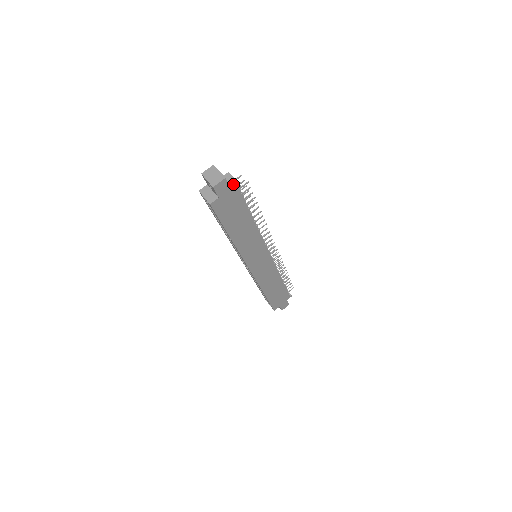
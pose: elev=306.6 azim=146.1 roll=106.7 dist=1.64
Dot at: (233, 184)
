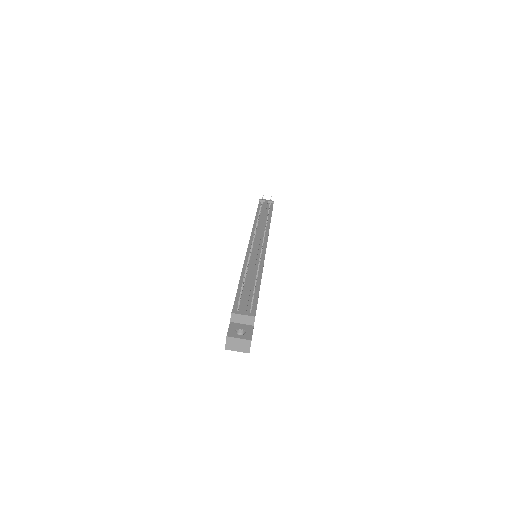
Dot at: (248, 320)
